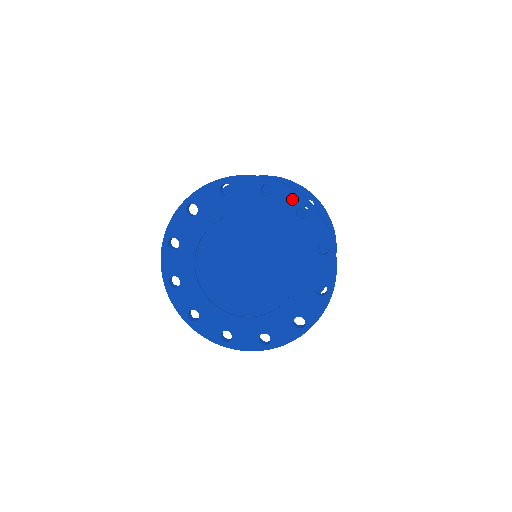
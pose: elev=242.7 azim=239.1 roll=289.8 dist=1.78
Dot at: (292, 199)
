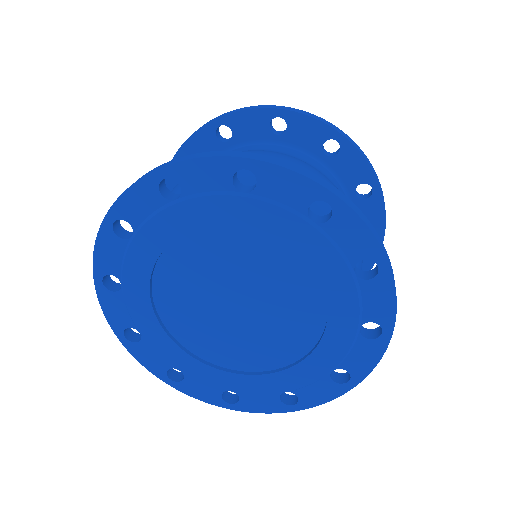
Dot at: (359, 243)
